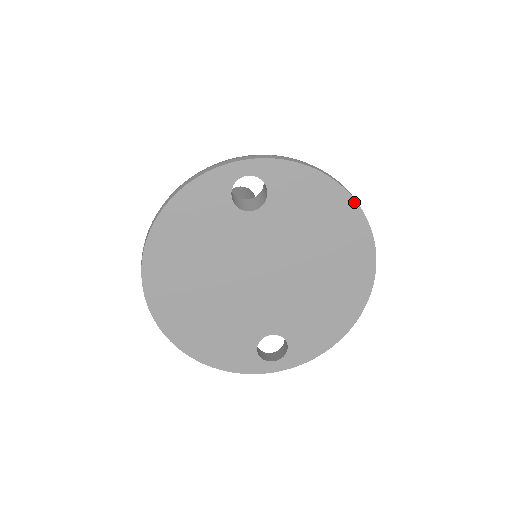
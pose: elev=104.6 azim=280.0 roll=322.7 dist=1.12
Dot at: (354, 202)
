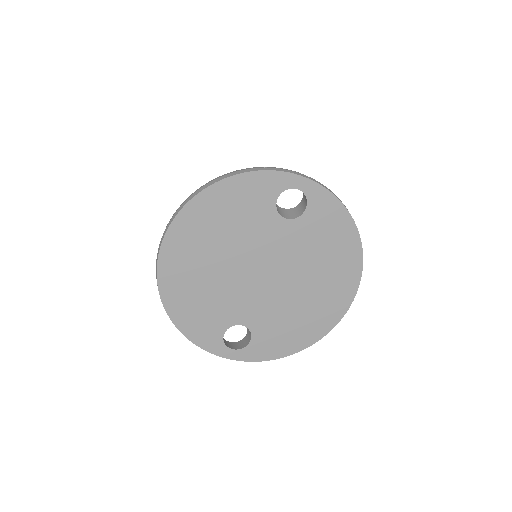
Dot at: (361, 250)
